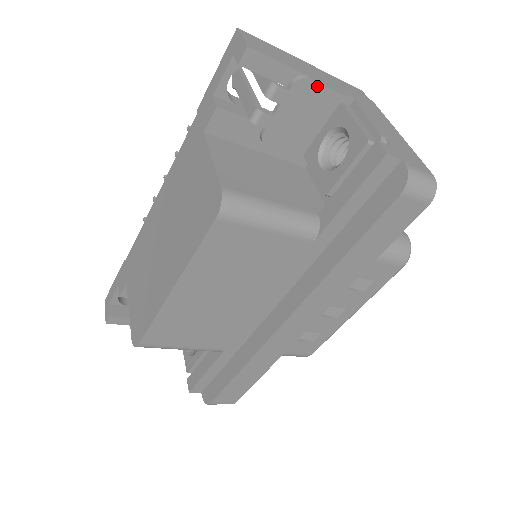
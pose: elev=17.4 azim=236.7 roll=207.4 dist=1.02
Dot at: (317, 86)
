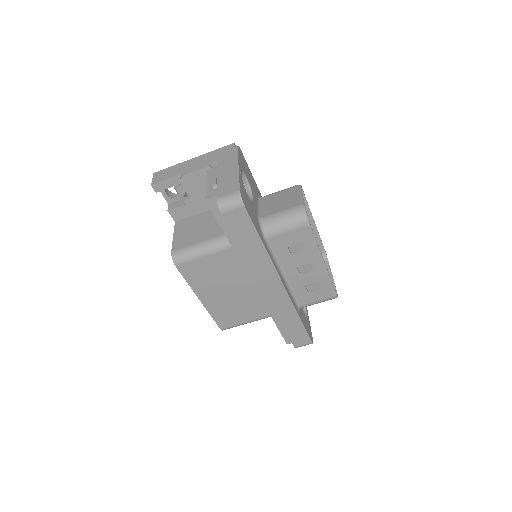
Dot at: (190, 174)
